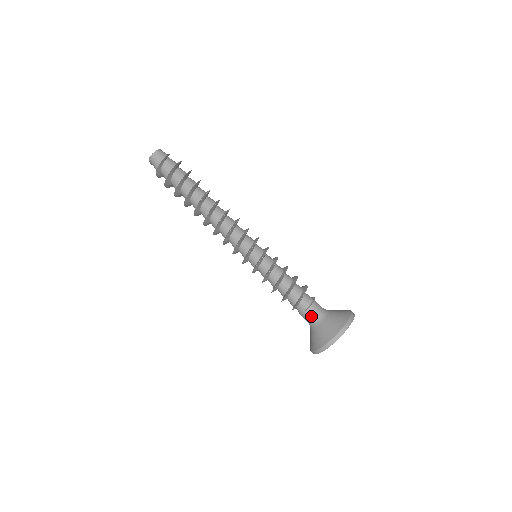
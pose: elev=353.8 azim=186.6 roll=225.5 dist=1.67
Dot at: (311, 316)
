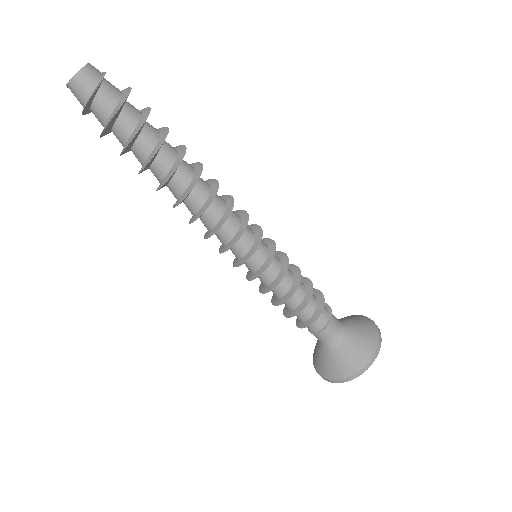
Dot at: (317, 338)
